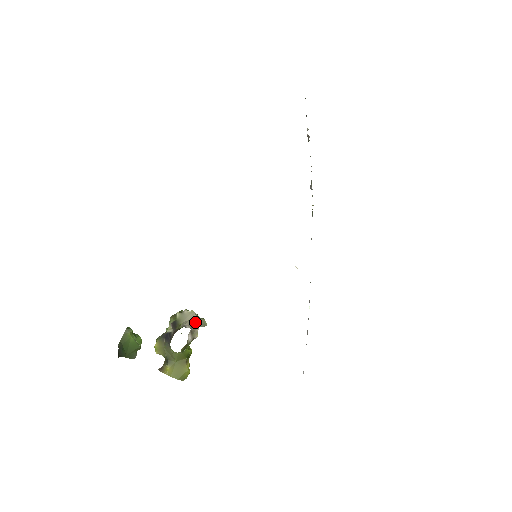
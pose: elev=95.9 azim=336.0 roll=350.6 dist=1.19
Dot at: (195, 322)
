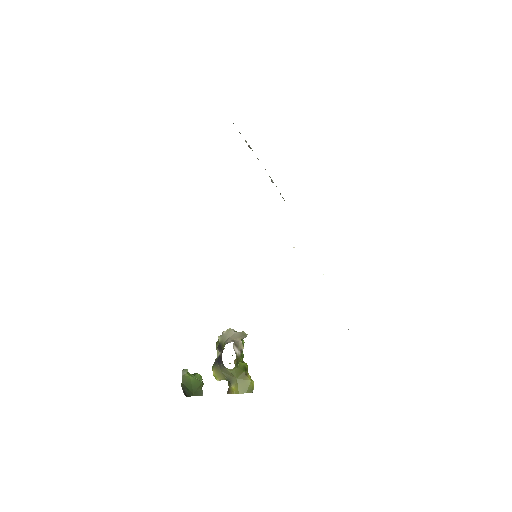
Dot at: (235, 336)
